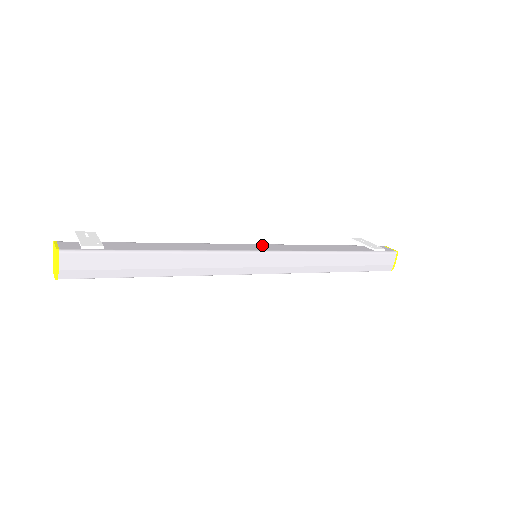
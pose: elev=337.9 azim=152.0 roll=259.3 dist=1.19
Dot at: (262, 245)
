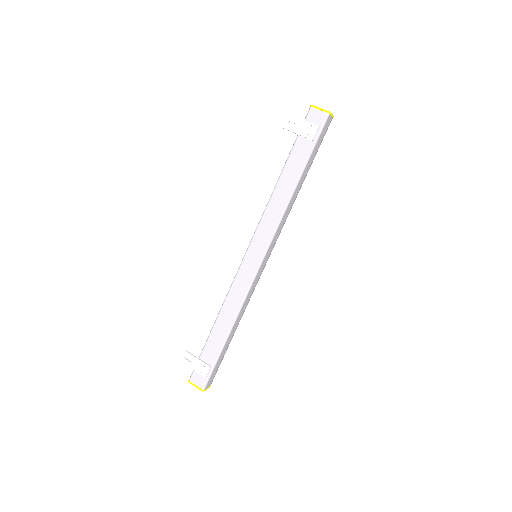
Dot at: (252, 248)
